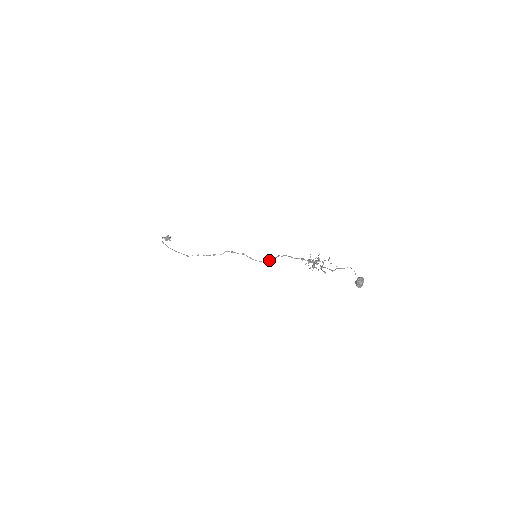
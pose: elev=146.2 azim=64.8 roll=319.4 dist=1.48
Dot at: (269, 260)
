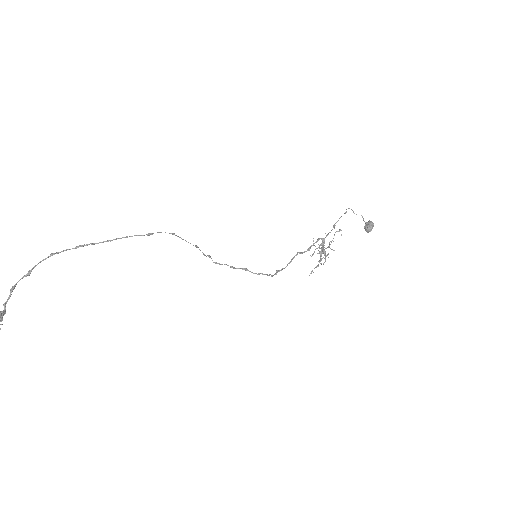
Dot at: (269, 274)
